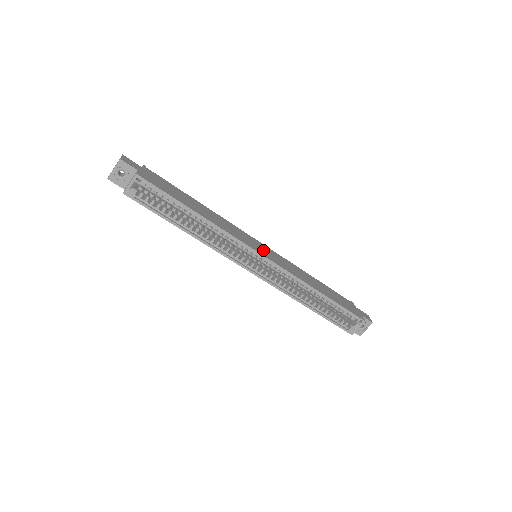
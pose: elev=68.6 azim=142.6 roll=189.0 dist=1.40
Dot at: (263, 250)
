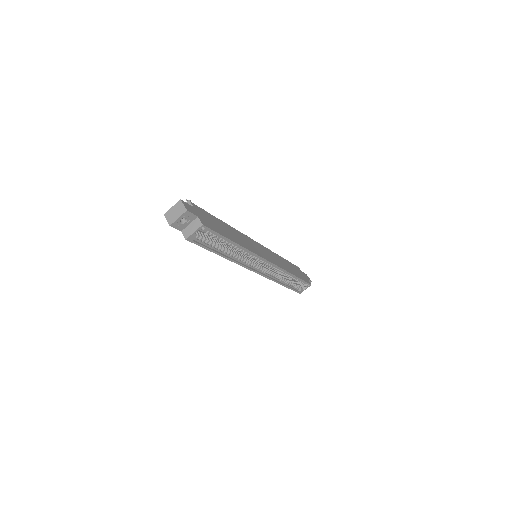
Dot at: (264, 253)
